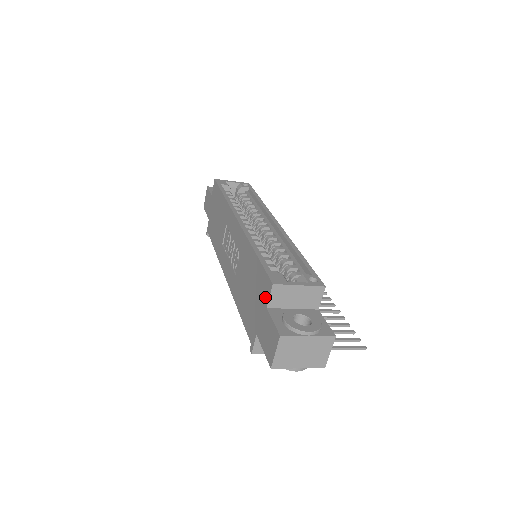
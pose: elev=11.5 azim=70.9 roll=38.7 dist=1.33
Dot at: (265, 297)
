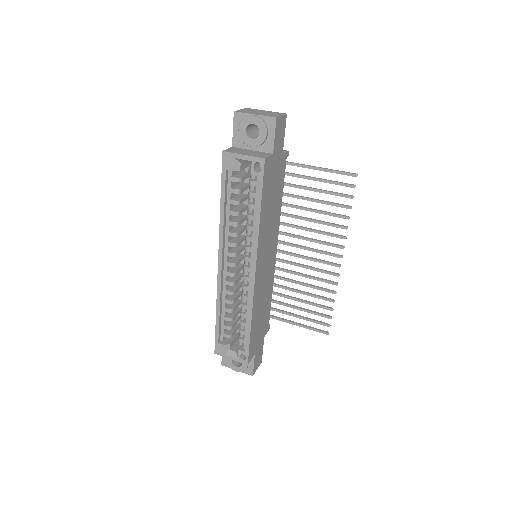
Dot at: occluded
